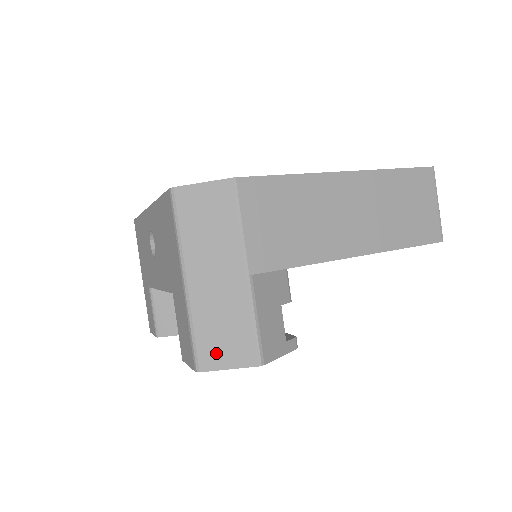
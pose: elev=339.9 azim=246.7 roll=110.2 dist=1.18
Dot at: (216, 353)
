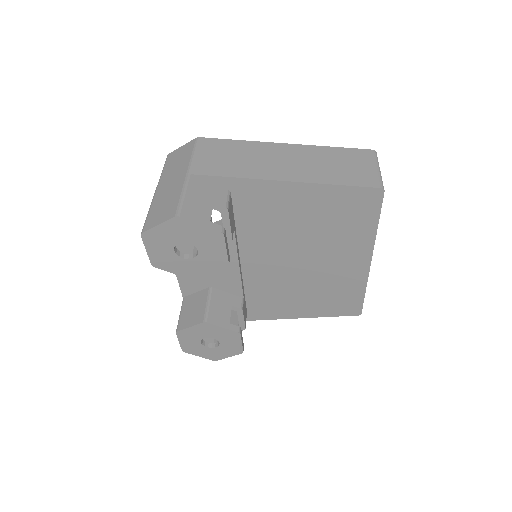
Dot at: (155, 219)
